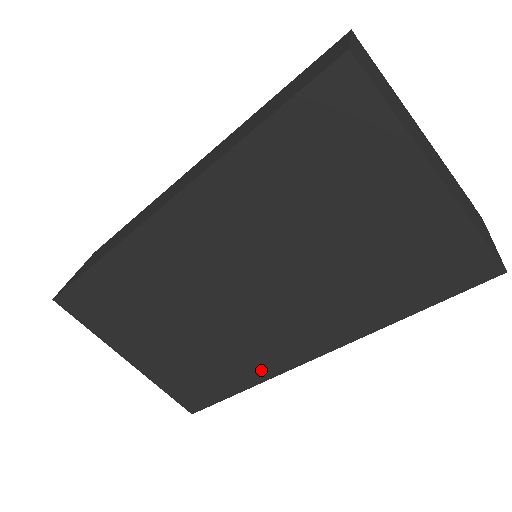
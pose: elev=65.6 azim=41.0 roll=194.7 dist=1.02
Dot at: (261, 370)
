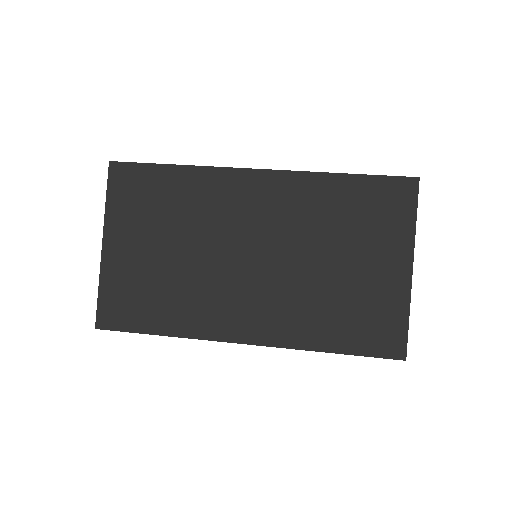
Dot at: (195, 326)
